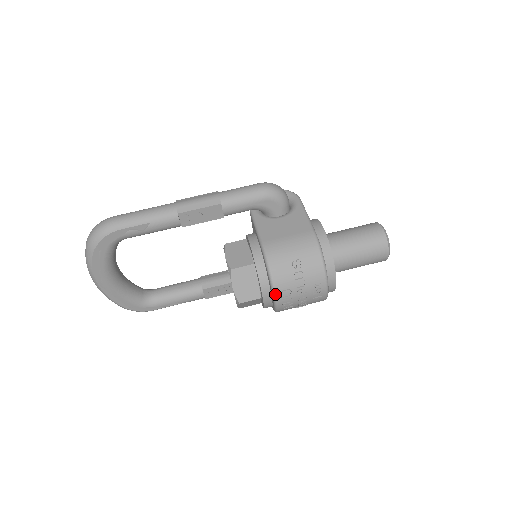
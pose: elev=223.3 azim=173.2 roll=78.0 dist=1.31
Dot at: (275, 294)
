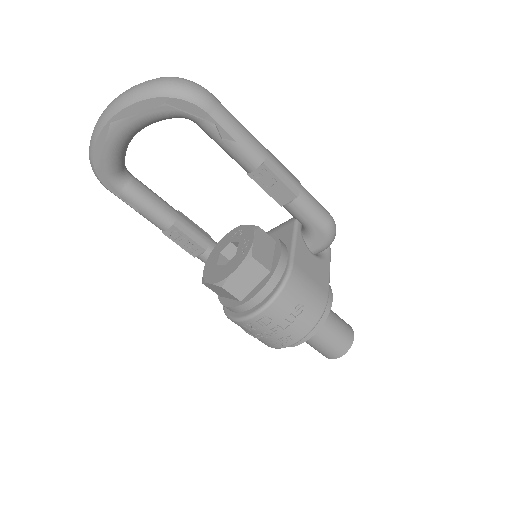
Dot at: (260, 313)
